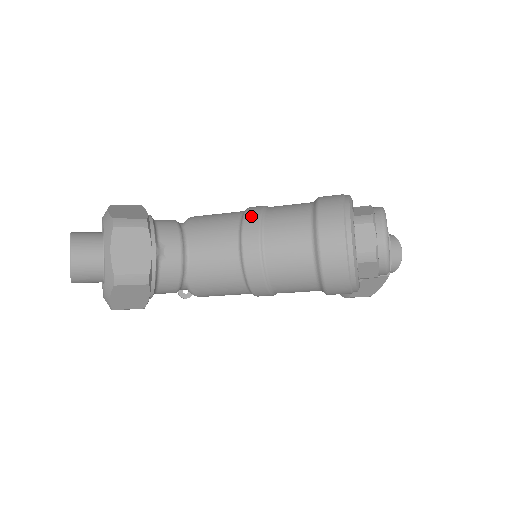
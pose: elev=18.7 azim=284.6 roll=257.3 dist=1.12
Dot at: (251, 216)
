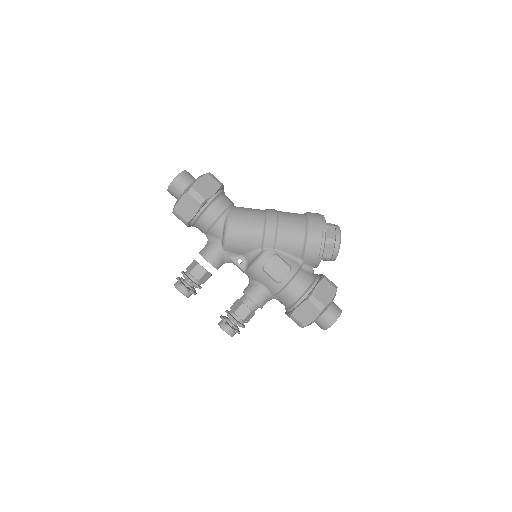
Dot at: occluded
